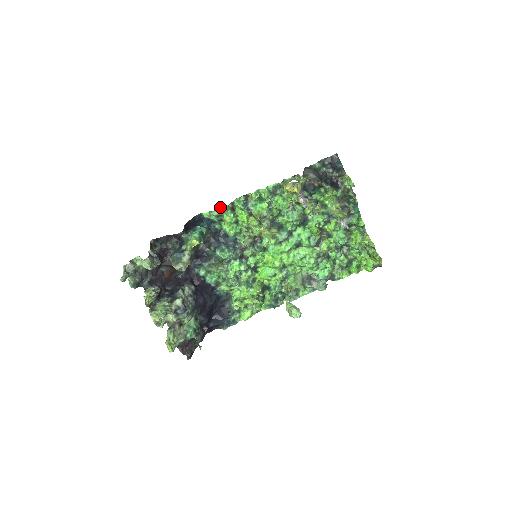
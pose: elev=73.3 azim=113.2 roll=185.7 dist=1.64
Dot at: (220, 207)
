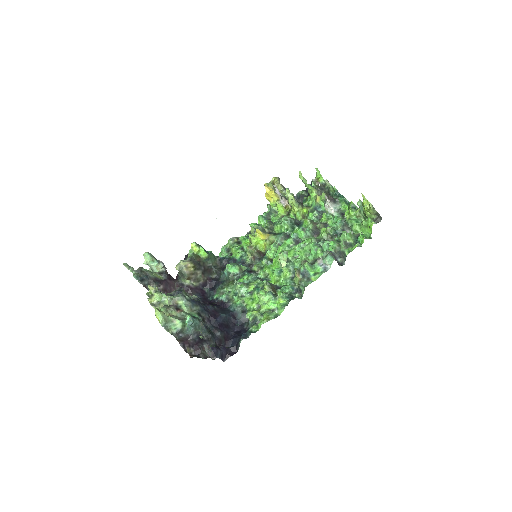
Dot at: (227, 243)
